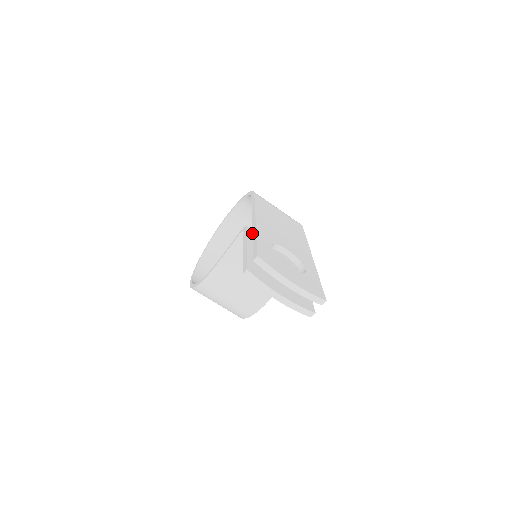
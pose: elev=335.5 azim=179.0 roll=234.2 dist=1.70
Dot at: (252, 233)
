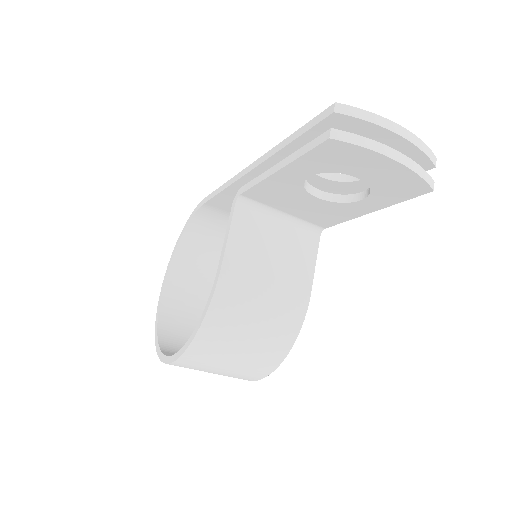
Dot at: (272, 154)
